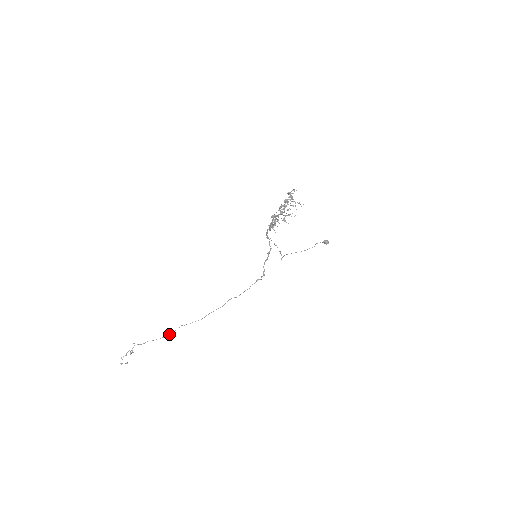
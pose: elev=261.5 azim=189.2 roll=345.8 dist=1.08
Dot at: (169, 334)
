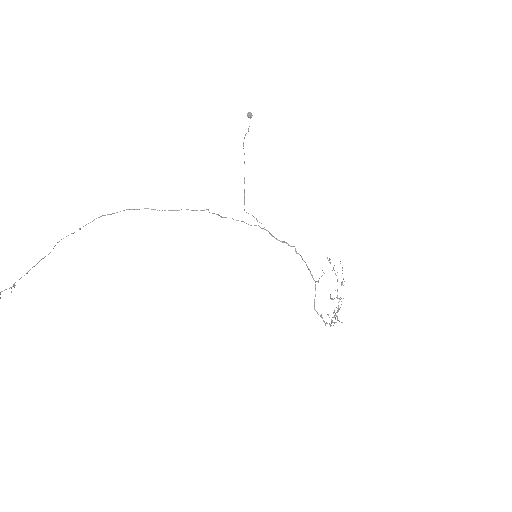
Dot at: occluded
